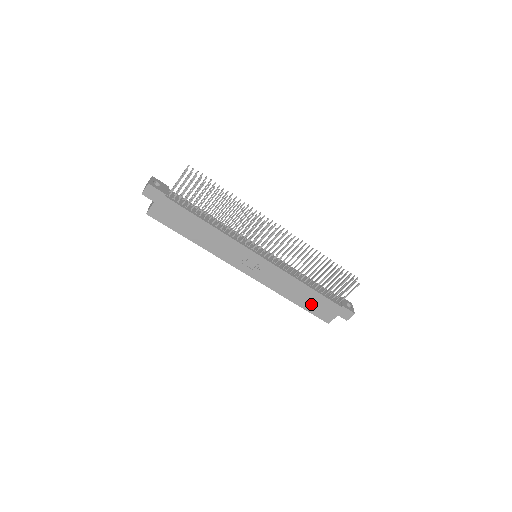
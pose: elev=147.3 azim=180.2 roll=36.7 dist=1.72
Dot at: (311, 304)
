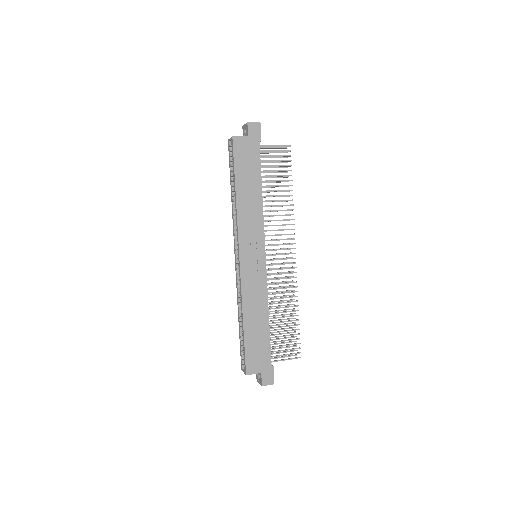
Dot at: (254, 340)
